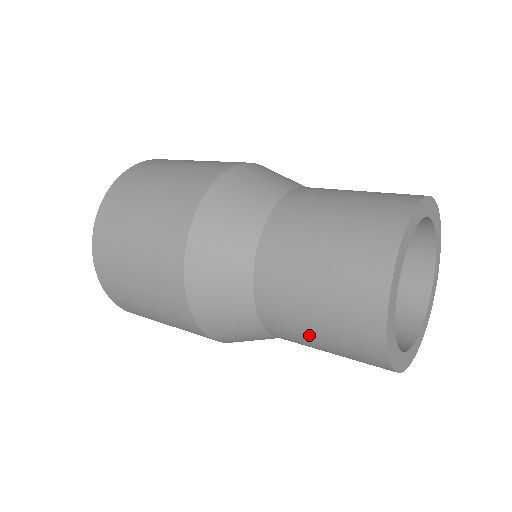
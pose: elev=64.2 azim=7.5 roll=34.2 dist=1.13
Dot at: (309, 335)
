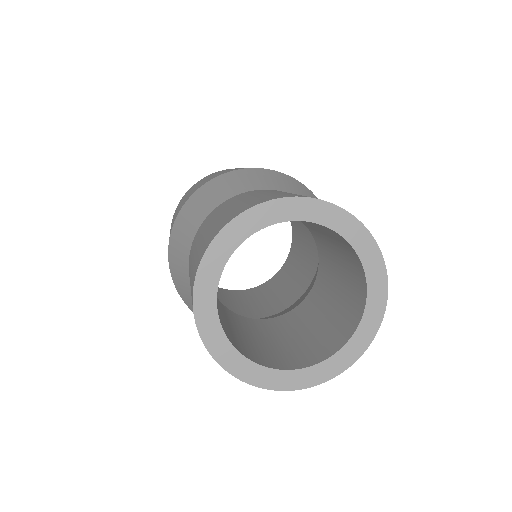
Dot at: (195, 249)
